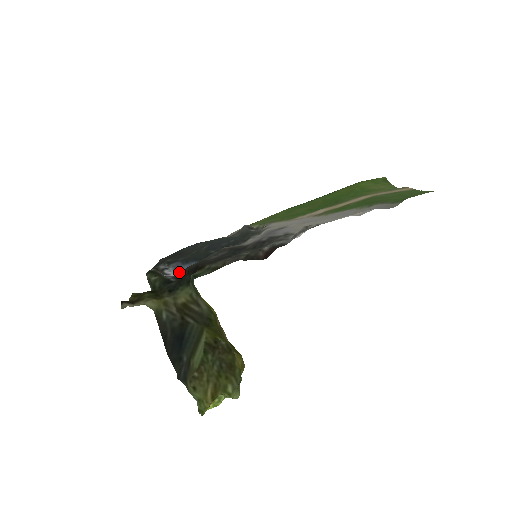
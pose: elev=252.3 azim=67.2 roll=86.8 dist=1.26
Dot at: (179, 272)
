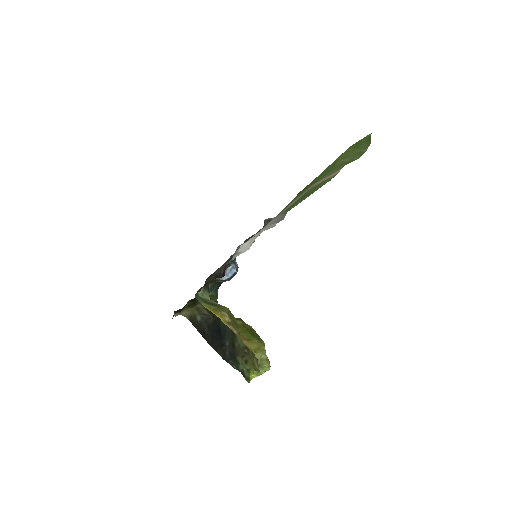
Dot at: occluded
